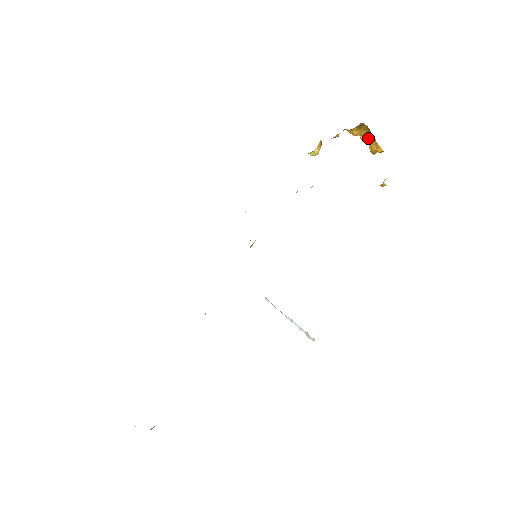
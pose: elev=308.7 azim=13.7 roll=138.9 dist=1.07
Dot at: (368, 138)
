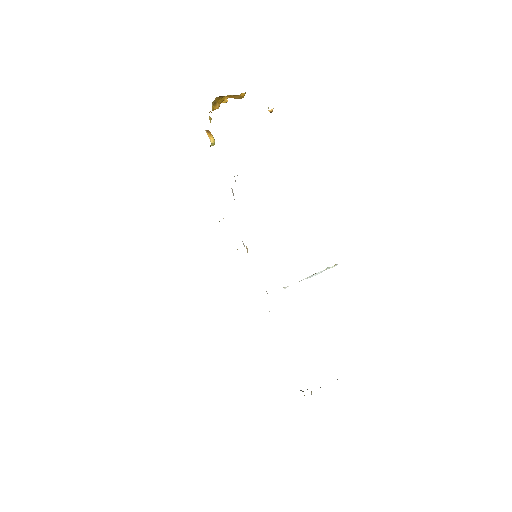
Dot at: (227, 97)
